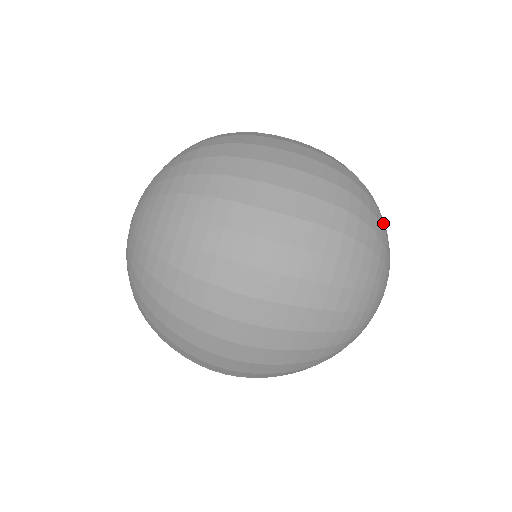
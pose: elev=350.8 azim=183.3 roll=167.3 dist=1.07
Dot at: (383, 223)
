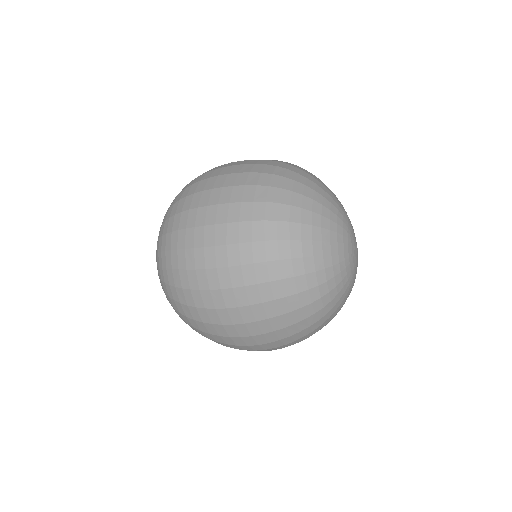
Dot at: (315, 205)
